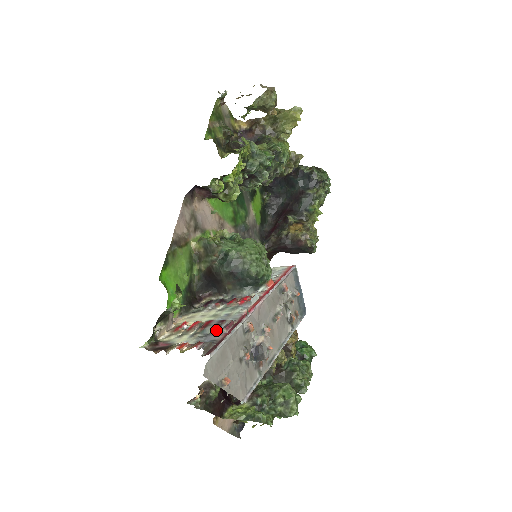
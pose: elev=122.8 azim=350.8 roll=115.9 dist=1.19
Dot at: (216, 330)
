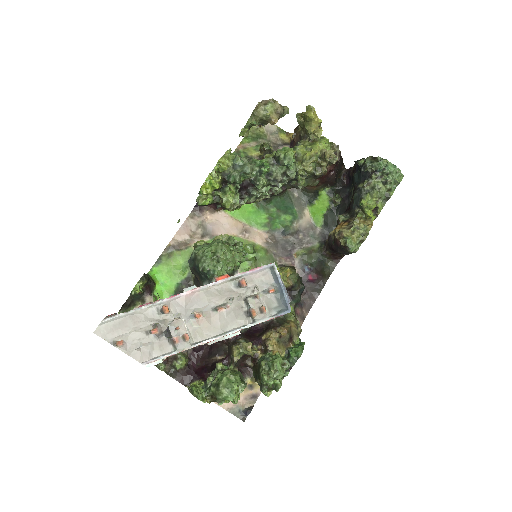
Dot at: occluded
